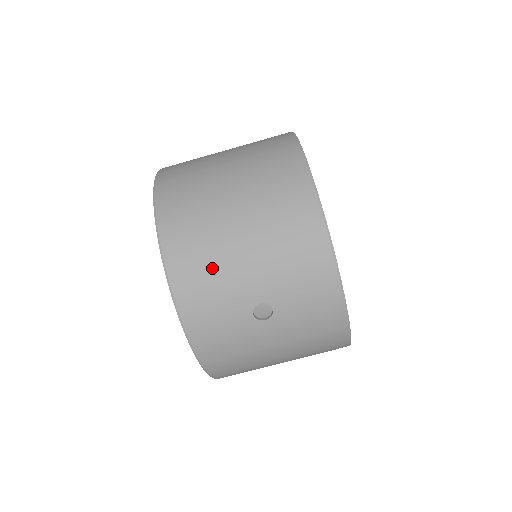
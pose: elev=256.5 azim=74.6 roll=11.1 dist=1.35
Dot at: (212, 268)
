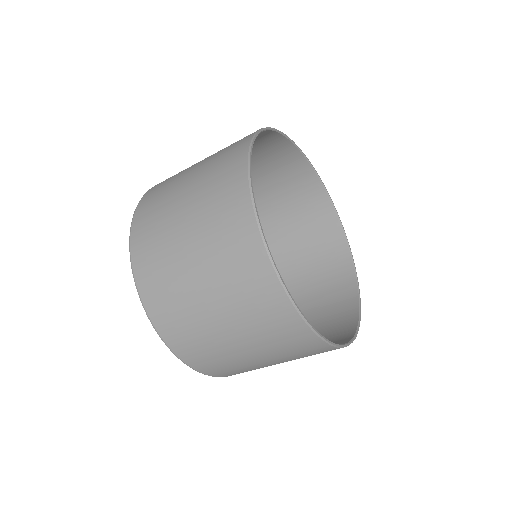
Dot at: occluded
